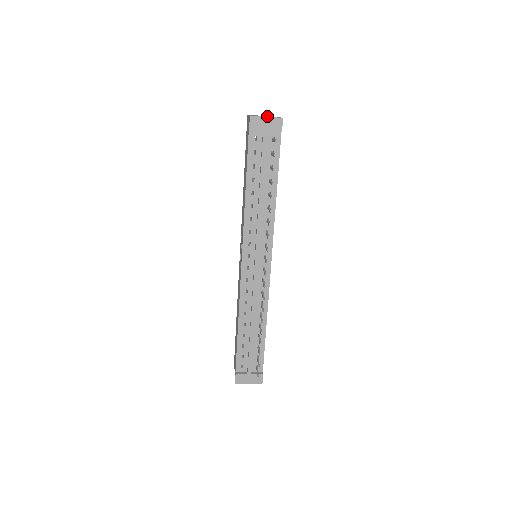
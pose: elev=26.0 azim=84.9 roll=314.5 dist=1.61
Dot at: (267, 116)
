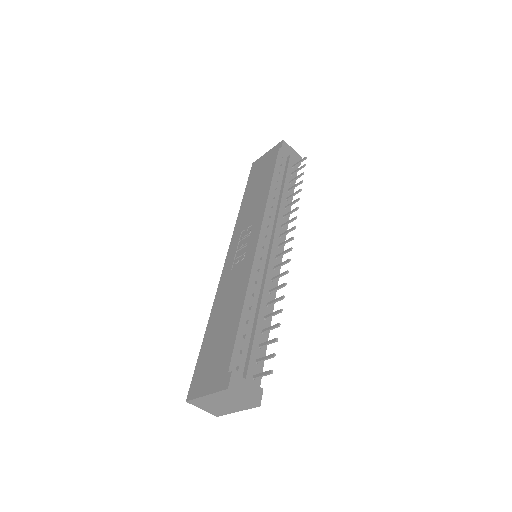
Dot at: occluded
